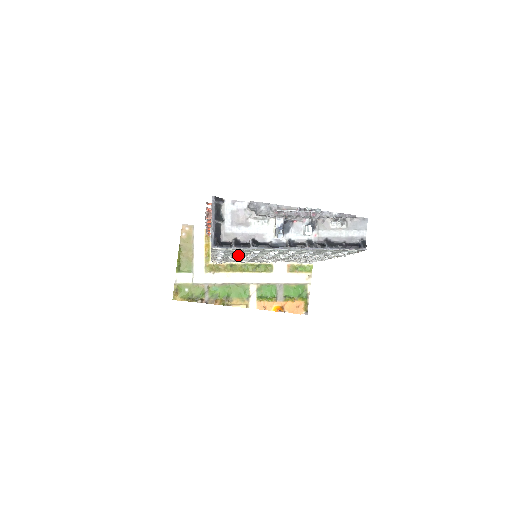
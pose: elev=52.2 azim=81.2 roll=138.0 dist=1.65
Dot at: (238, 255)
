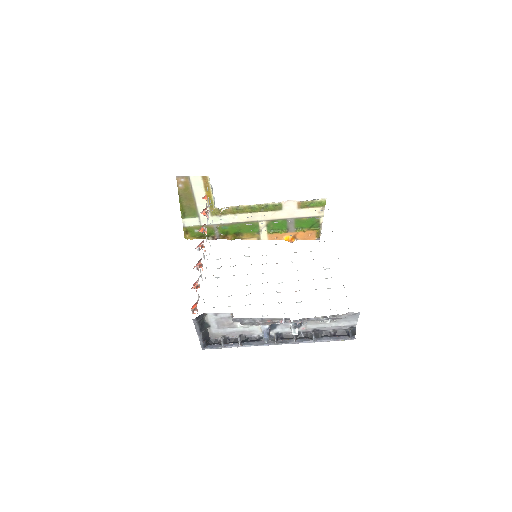
Dot at: occluded
